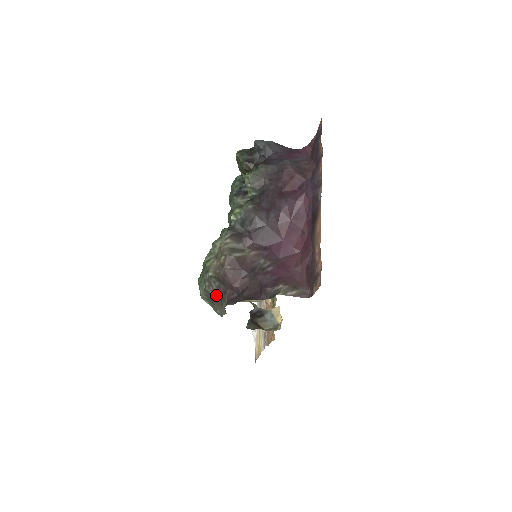
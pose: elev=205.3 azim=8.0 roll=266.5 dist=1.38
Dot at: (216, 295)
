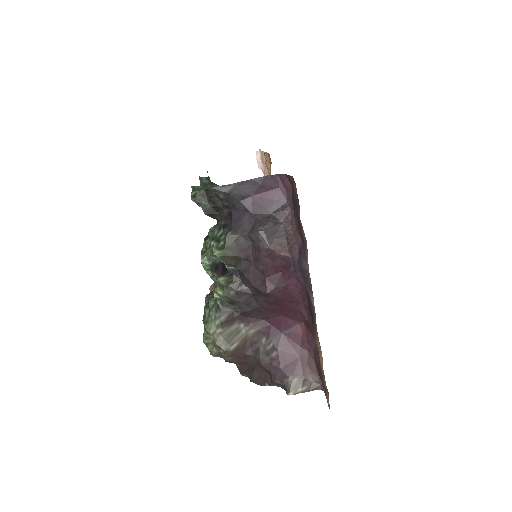
Dot at: occluded
